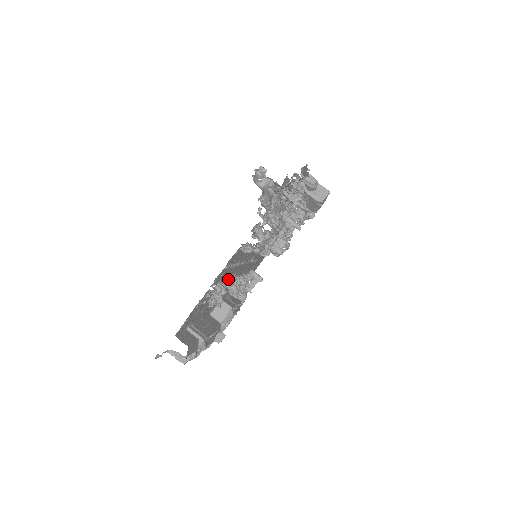
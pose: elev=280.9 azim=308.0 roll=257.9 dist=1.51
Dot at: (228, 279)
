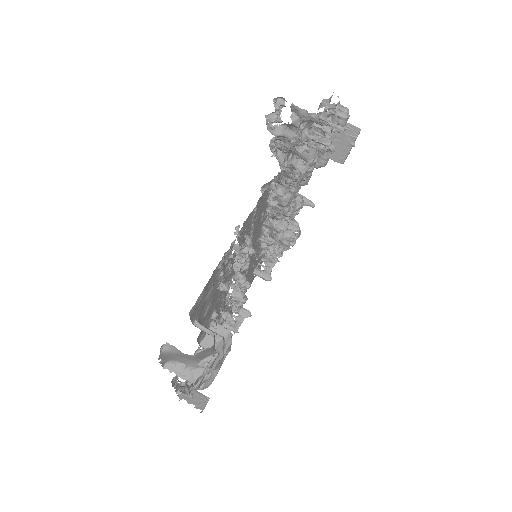
Dot at: occluded
